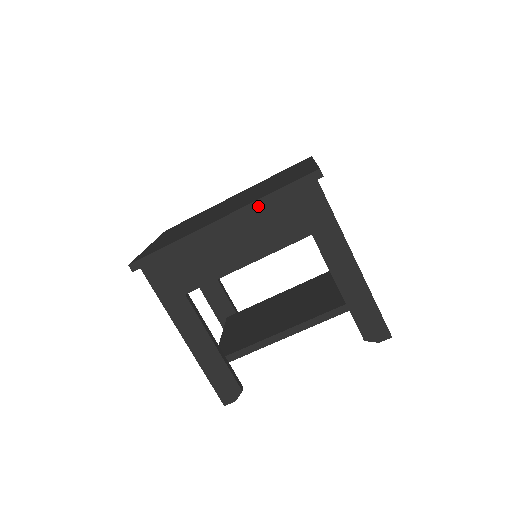
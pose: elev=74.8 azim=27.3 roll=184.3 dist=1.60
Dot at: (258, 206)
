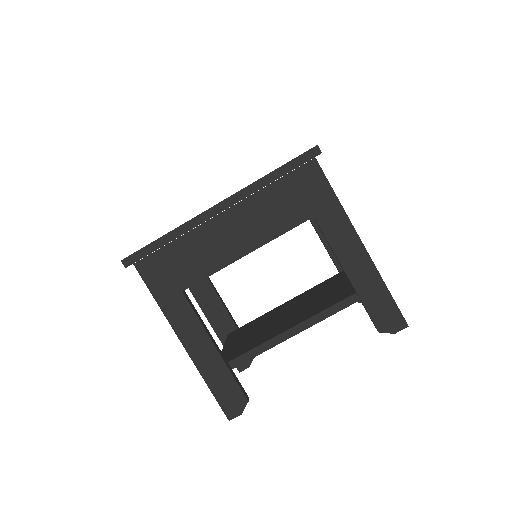
Dot at: (256, 188)
